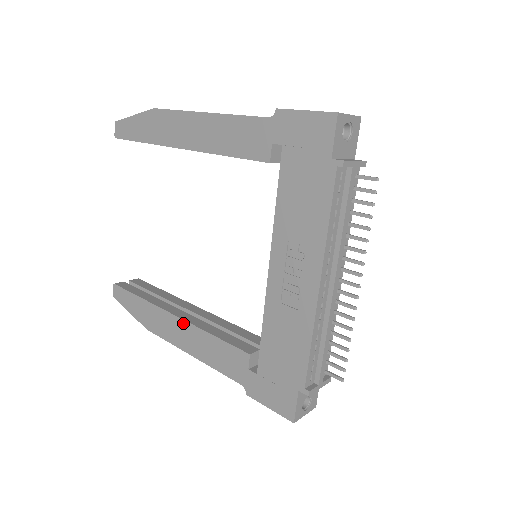
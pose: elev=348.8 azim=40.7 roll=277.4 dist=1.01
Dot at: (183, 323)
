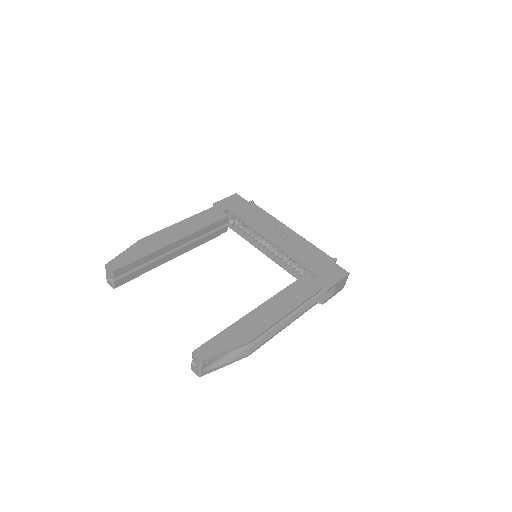
Dot at: (267, 303)
